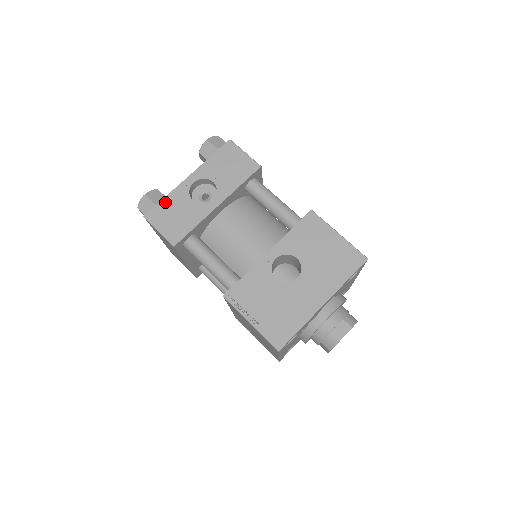
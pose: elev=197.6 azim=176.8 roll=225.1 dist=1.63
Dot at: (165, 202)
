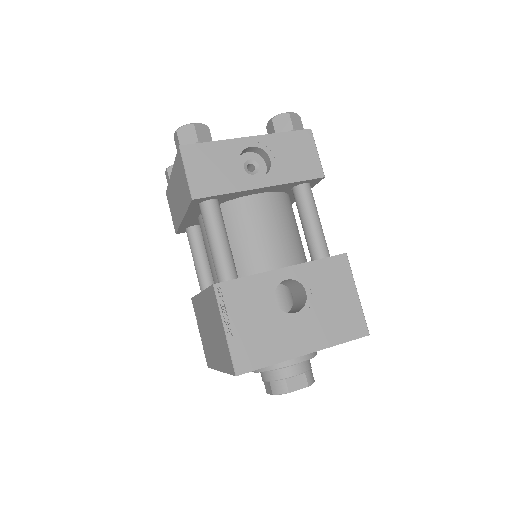
Dot at: (210, 146)
